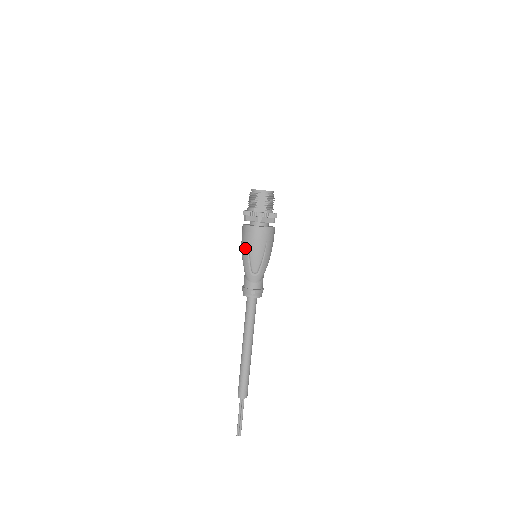
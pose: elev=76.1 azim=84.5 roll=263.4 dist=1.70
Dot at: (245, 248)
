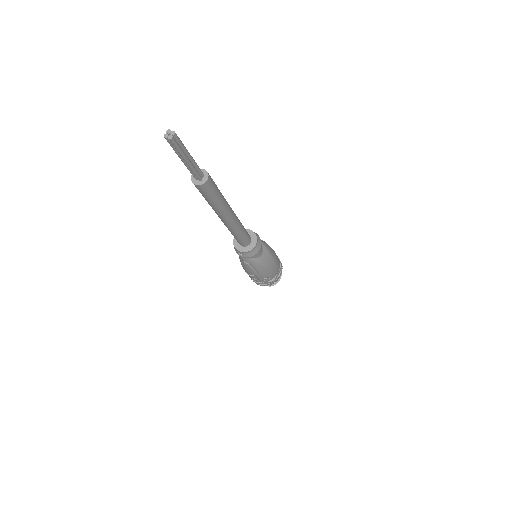
Dot at: occluded
